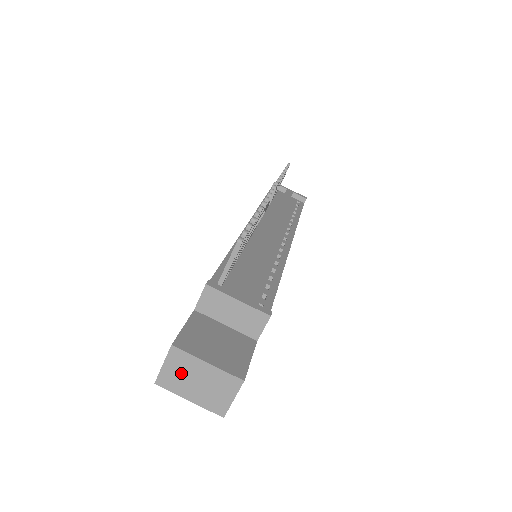
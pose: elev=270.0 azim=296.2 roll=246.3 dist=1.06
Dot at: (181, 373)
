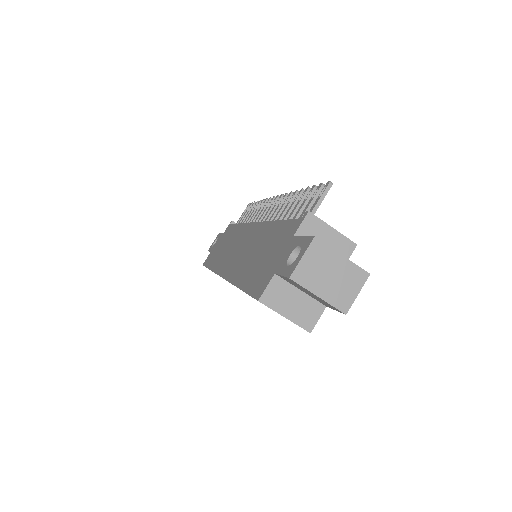
Dot at: (317, 266)
